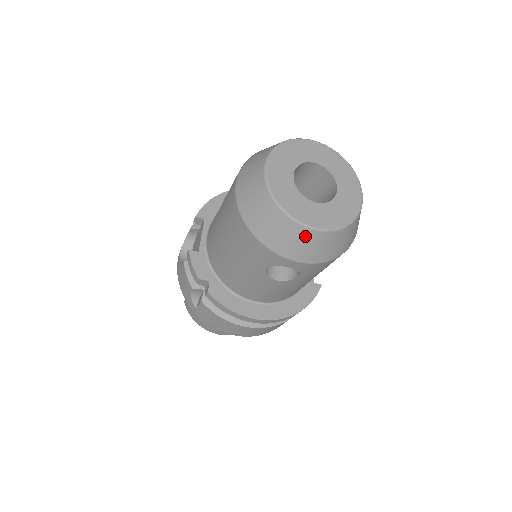
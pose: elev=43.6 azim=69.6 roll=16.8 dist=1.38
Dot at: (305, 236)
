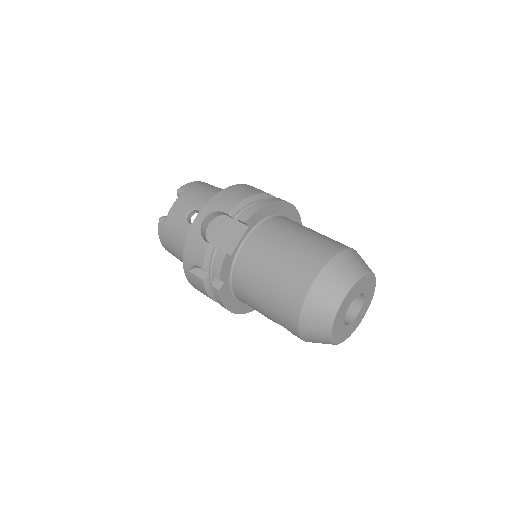
Dot at: (325, 343)
